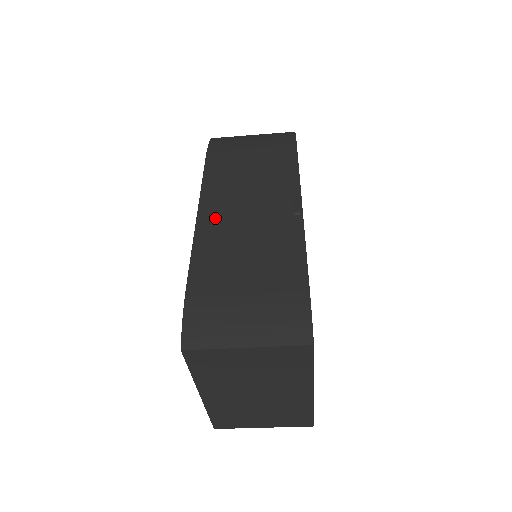
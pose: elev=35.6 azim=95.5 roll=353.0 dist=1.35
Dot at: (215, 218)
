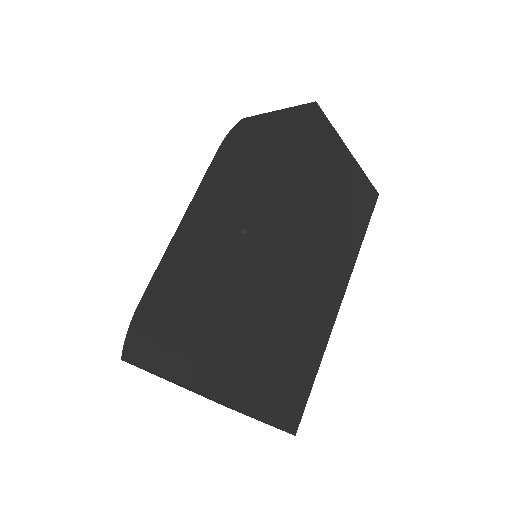
Dot at: (188, 229)
